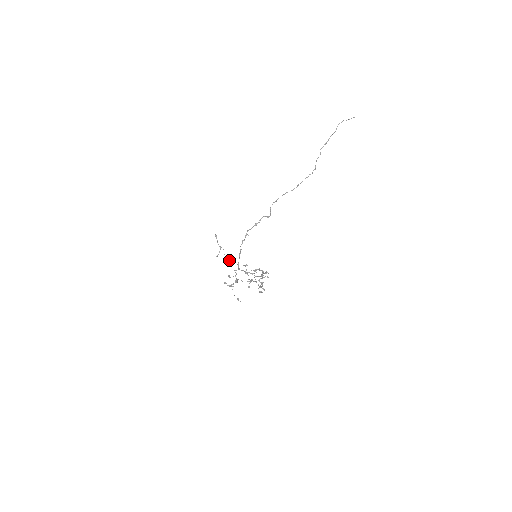
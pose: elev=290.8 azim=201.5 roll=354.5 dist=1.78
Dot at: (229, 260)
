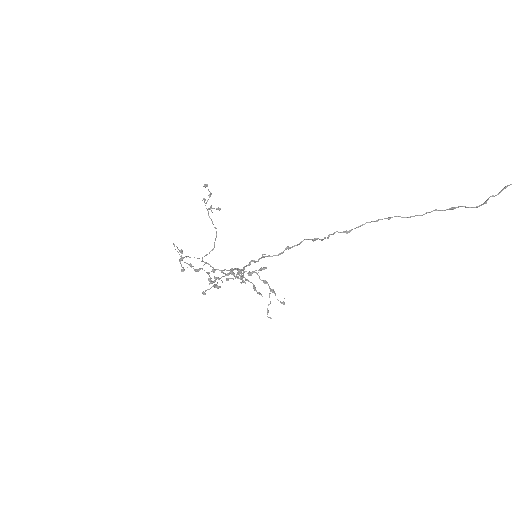
Dot at: occluded
